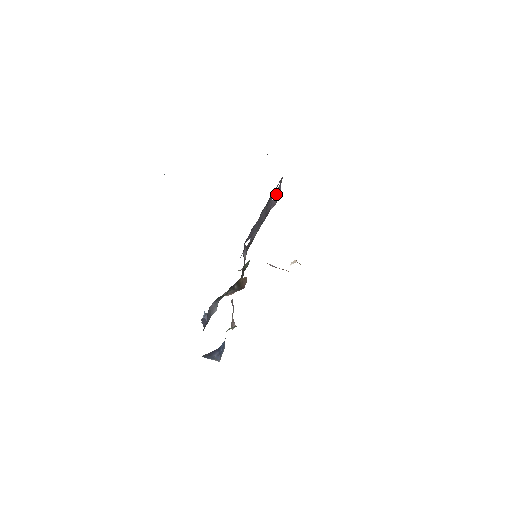
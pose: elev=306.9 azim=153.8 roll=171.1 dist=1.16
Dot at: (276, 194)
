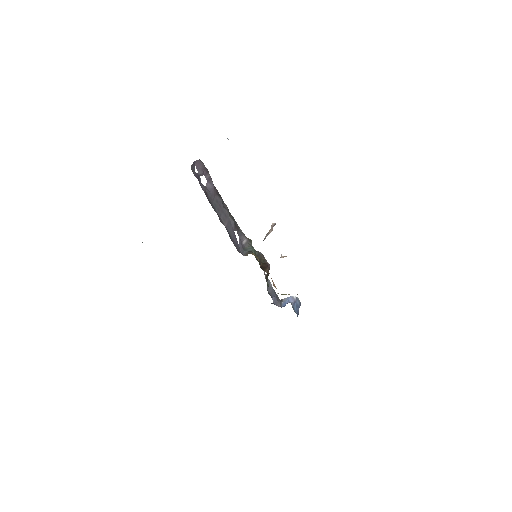
Dot at: (201, 172)
